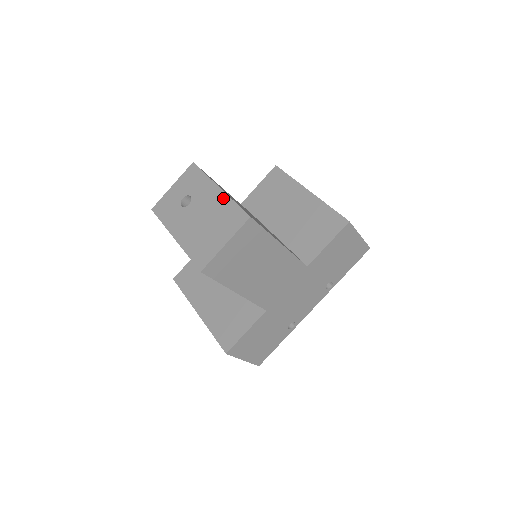
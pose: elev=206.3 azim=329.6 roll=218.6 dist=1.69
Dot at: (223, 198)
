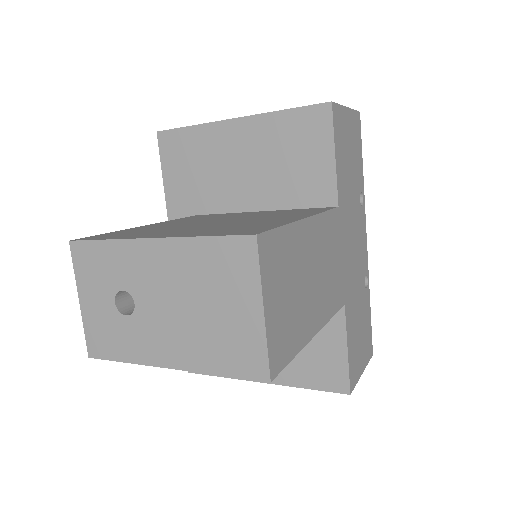
Dot at: (176, 248)
